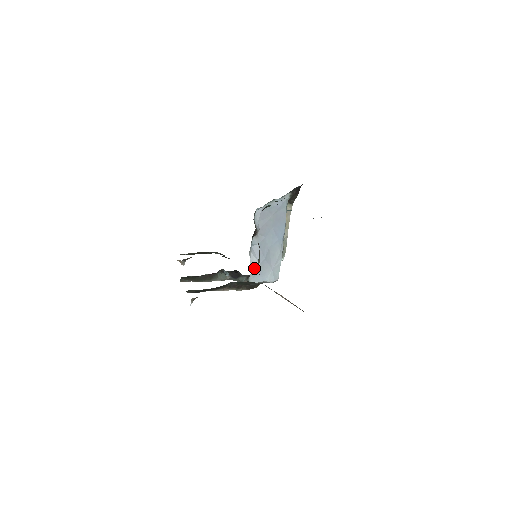
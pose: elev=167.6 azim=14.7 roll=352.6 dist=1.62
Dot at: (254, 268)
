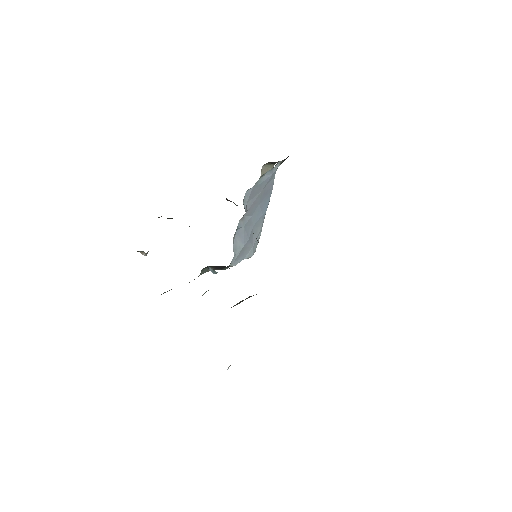
Dot at: (237, 252)
